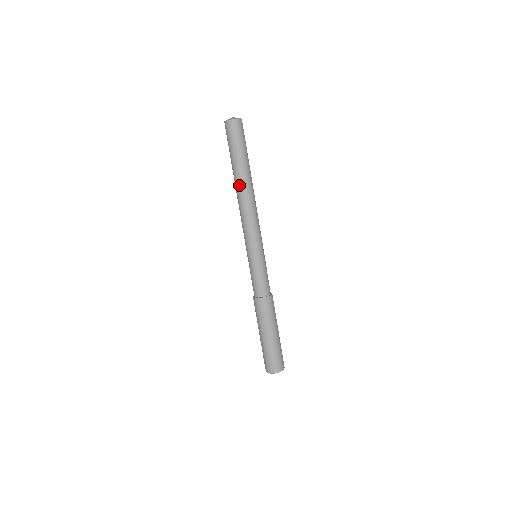
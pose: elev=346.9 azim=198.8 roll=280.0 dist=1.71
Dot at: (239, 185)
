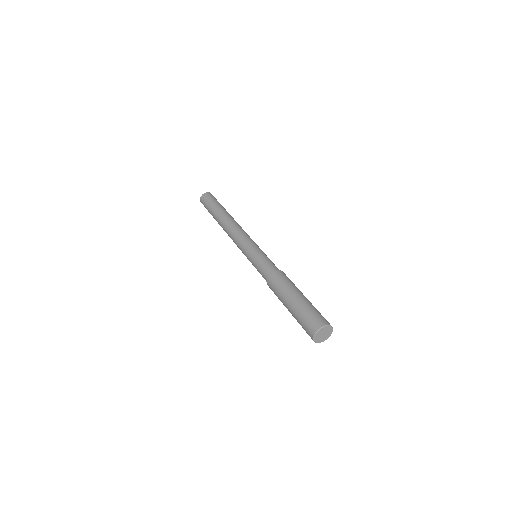
Dot at: (220, 222)
